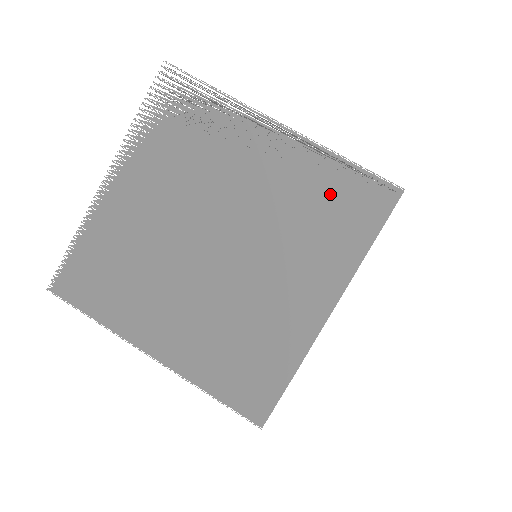
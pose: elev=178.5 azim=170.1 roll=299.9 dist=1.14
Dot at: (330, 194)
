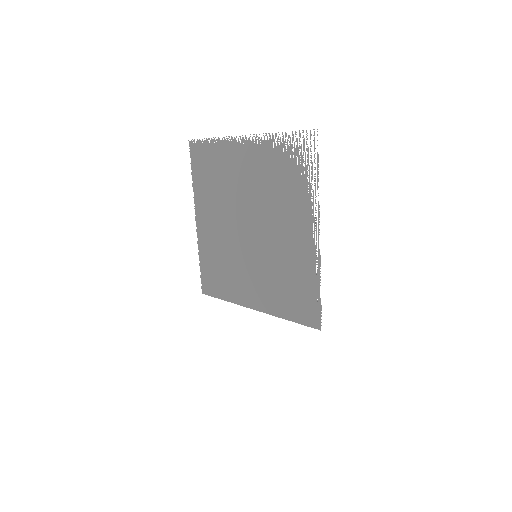
Dot at: (300, 286)
